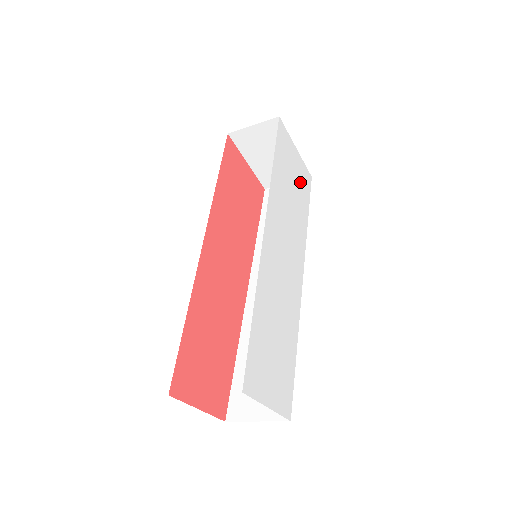
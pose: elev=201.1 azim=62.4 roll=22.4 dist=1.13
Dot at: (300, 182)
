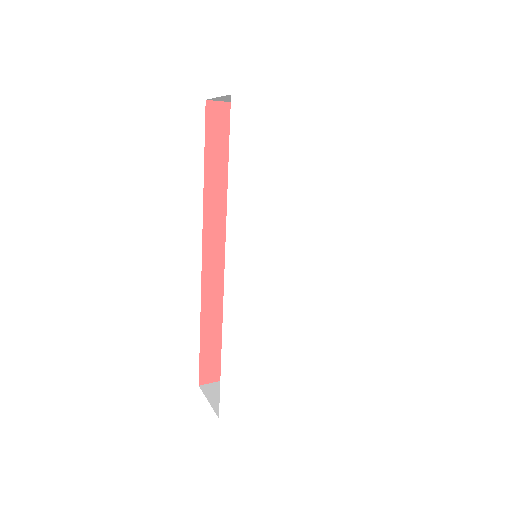
Dot at: (298, 145)
